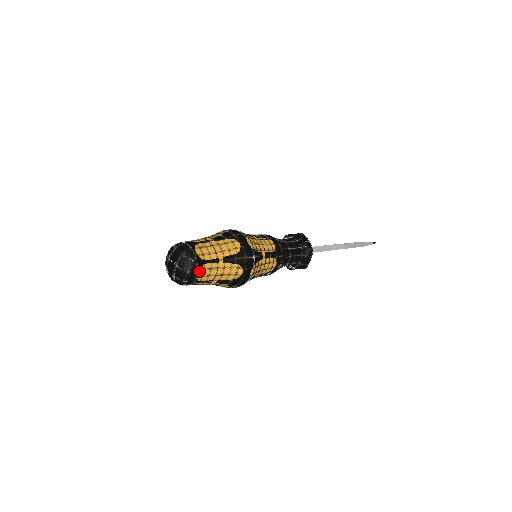
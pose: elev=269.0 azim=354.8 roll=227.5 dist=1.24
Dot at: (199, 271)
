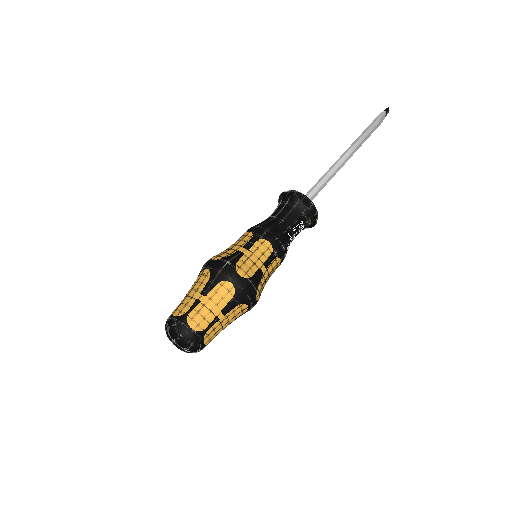
Dot at: (189, 325)
